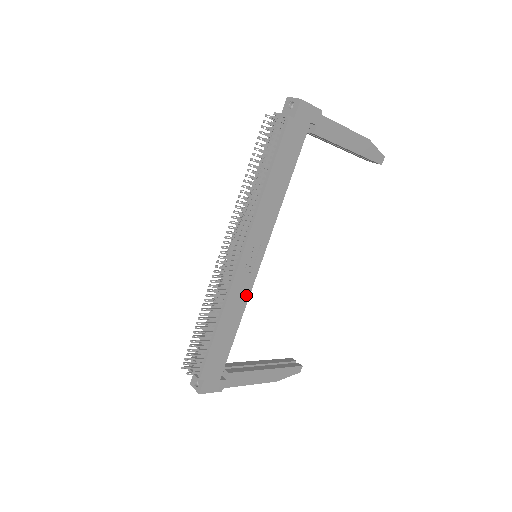
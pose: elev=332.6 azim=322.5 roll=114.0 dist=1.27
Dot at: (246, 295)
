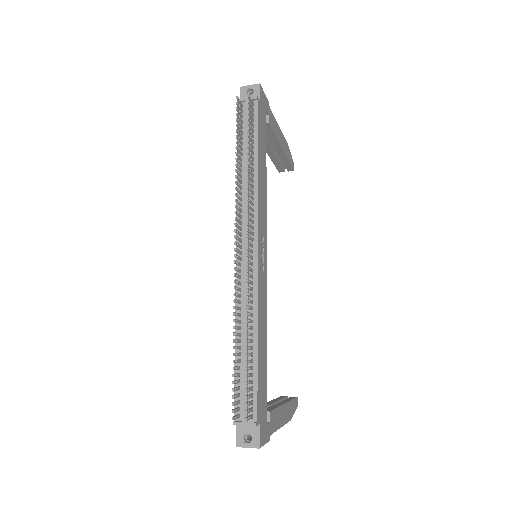
Dot at: (265, 300)
